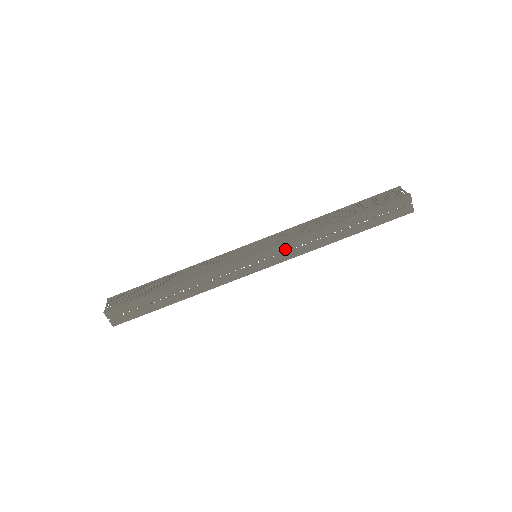
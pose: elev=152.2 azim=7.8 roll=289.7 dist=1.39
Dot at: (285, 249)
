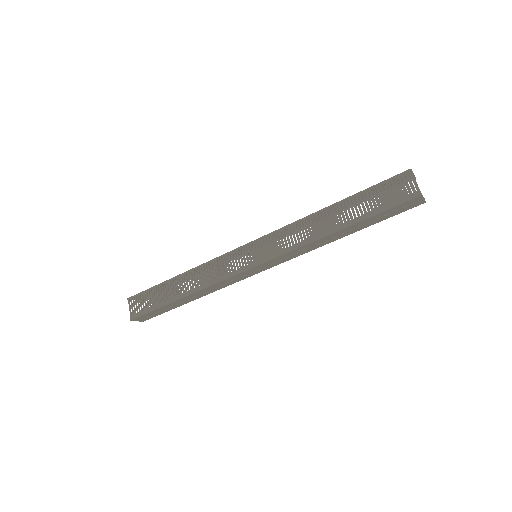
Dot at: (284, 257)
